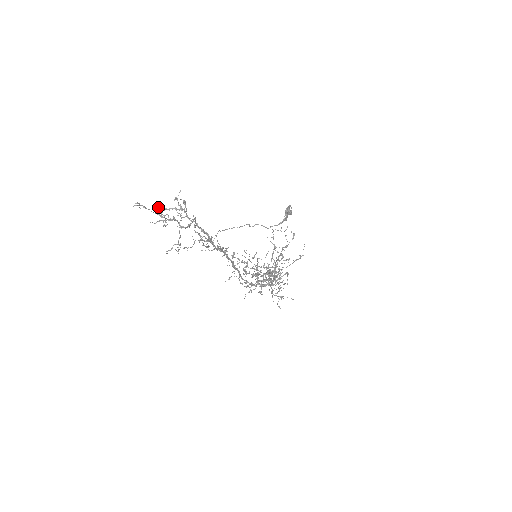
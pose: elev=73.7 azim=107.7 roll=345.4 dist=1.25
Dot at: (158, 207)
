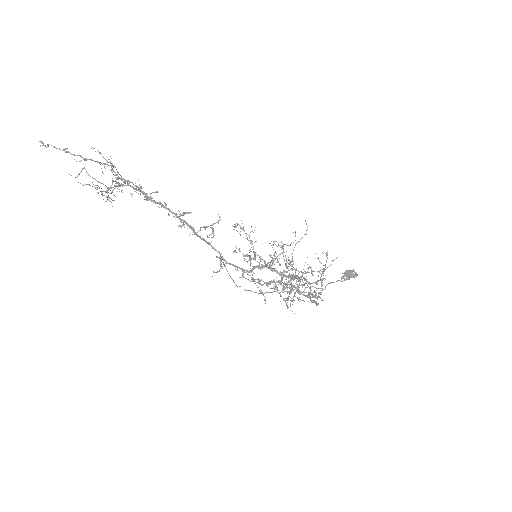
Dot at: occluded
